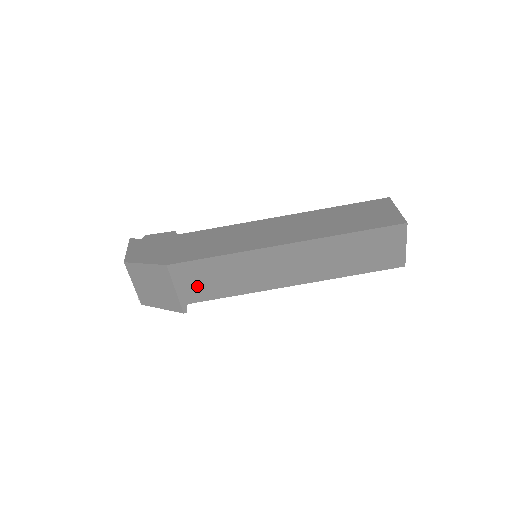
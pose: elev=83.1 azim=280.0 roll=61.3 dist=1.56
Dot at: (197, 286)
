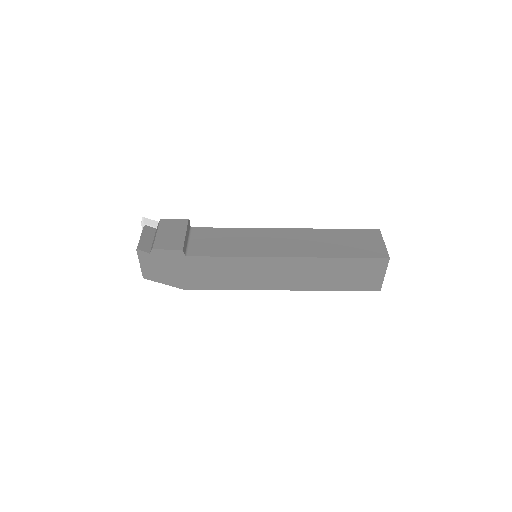
Dot at: occluded
